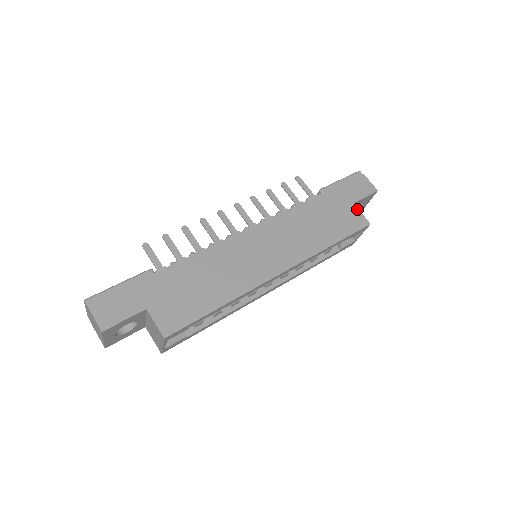
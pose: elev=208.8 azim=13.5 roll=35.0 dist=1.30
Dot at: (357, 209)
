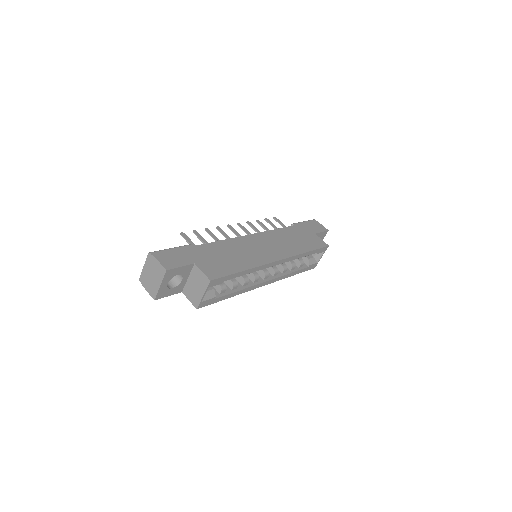
Dot at: (318, 237)
